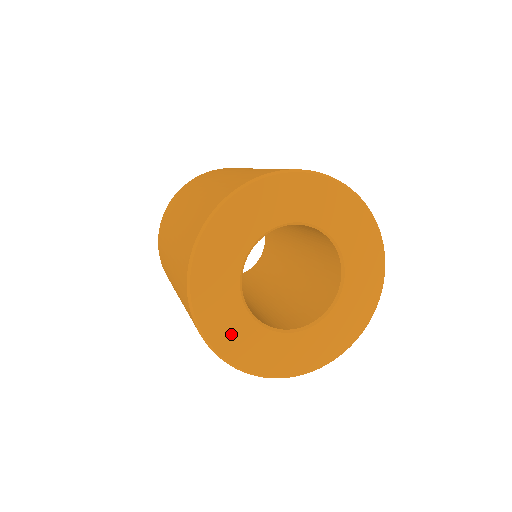
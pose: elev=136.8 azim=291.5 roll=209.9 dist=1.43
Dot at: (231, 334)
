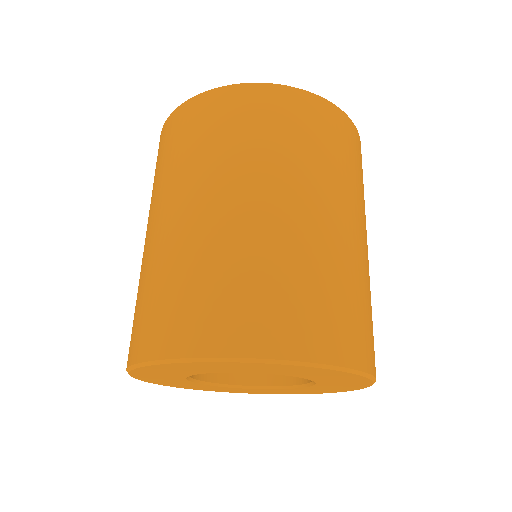
Dot at: (173, 383)
